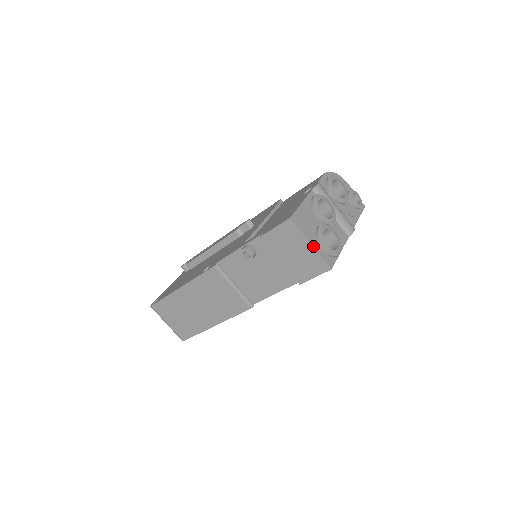
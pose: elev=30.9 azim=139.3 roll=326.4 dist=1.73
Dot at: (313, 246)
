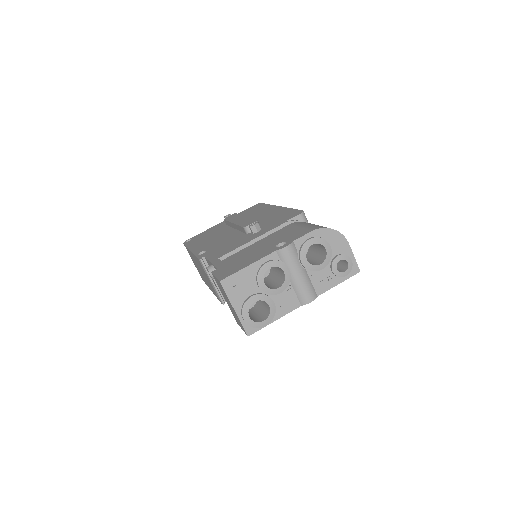
Dot at: (236, 312)
